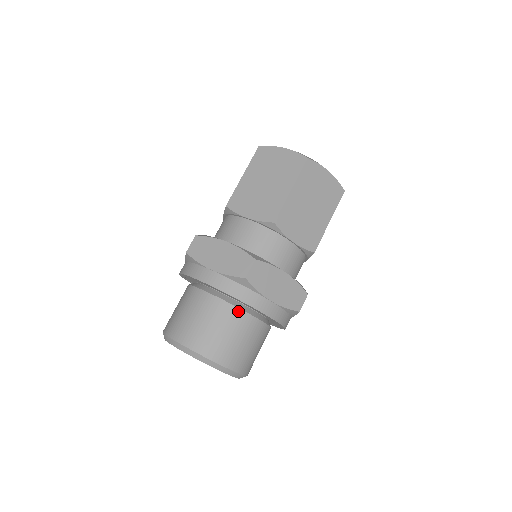
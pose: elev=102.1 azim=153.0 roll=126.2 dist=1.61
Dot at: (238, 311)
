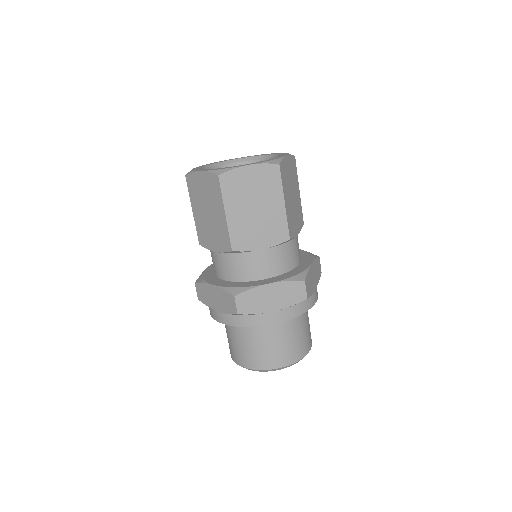
Dot at: (258, 328)
